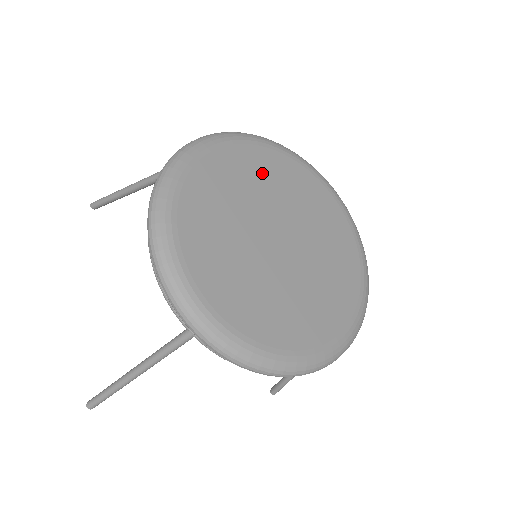
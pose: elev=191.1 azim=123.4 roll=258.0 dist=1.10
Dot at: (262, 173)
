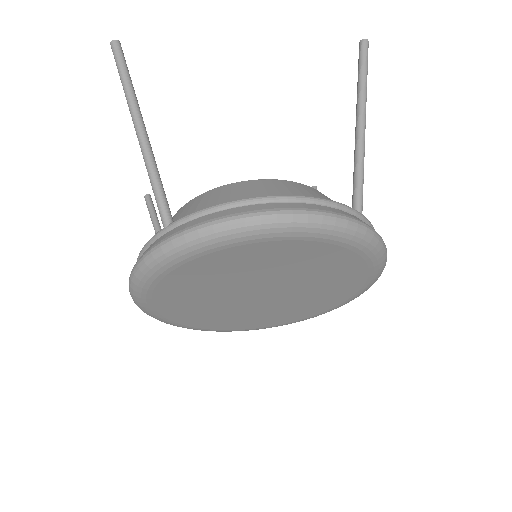
Dot at: (258, 261)
